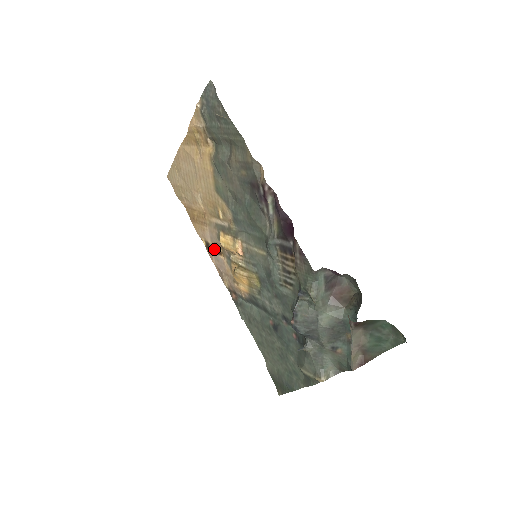
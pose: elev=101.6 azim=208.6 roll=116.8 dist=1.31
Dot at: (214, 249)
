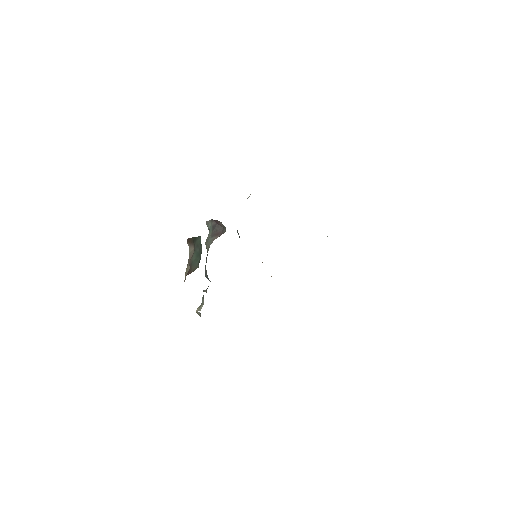
Dot at: occluded
